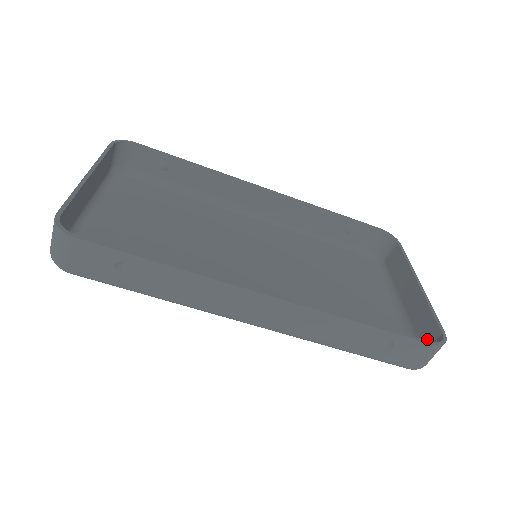
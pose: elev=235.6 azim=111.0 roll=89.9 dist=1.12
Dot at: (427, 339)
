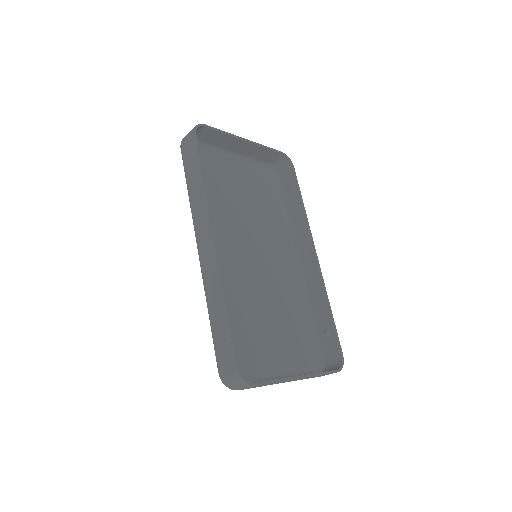
Dot at: occluded
